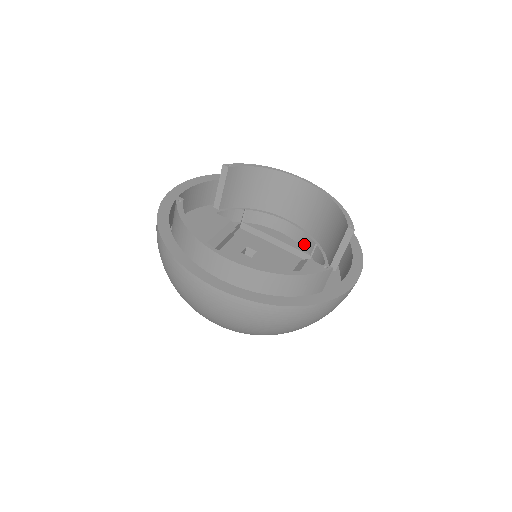
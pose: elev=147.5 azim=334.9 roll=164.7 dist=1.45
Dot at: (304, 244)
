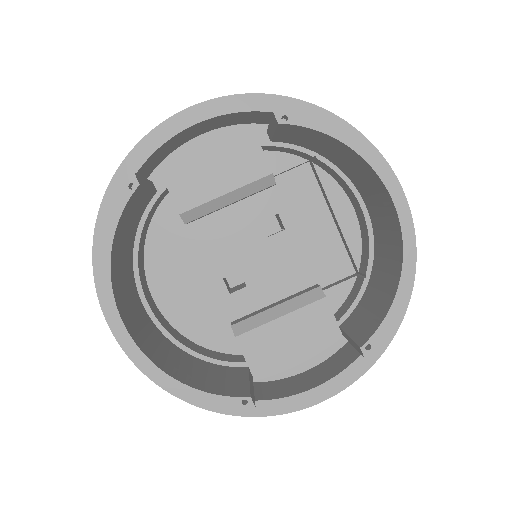
Dot at: (363, 252)
